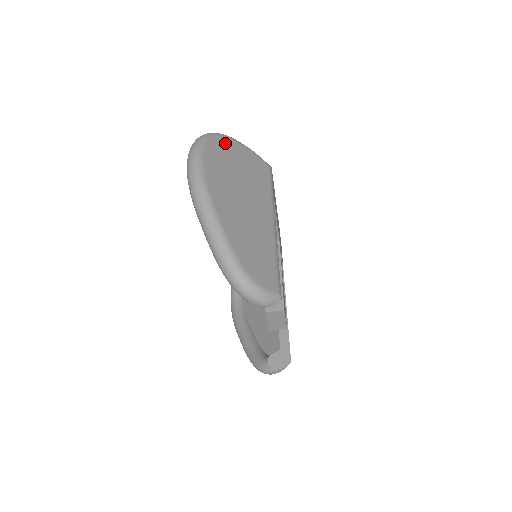
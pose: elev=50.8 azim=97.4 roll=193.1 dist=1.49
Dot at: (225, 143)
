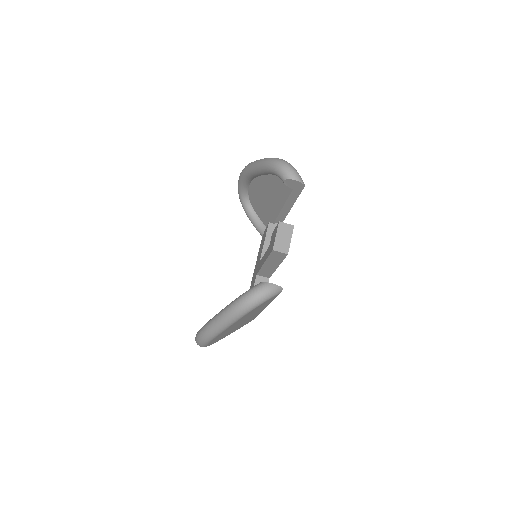
Dot at: occluded
